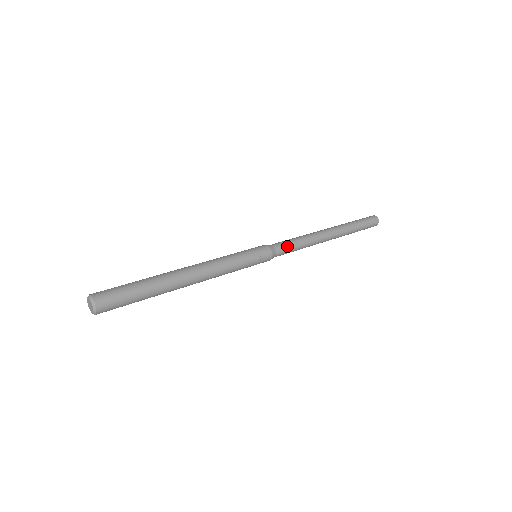
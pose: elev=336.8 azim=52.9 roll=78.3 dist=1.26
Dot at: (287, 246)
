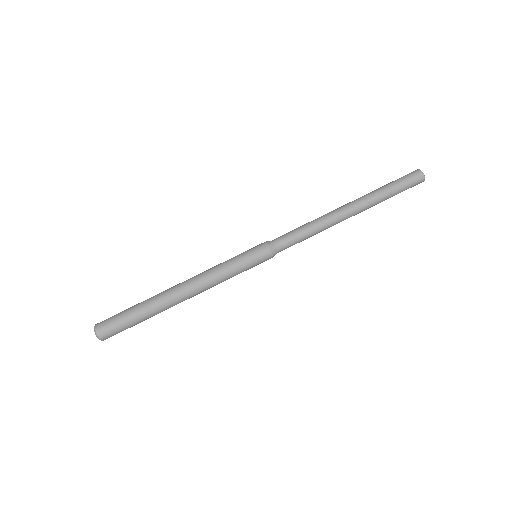
Dot at: (291, 241)
